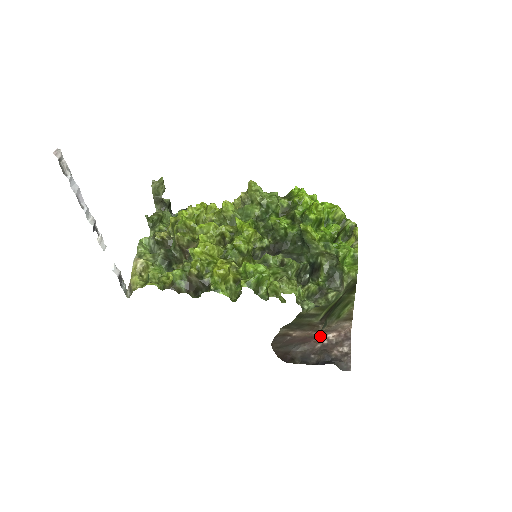
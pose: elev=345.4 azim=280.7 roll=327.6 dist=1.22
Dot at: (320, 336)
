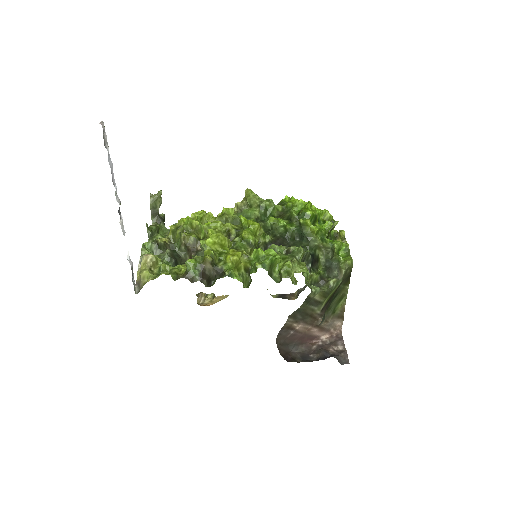
Dot at: (315, 337)
